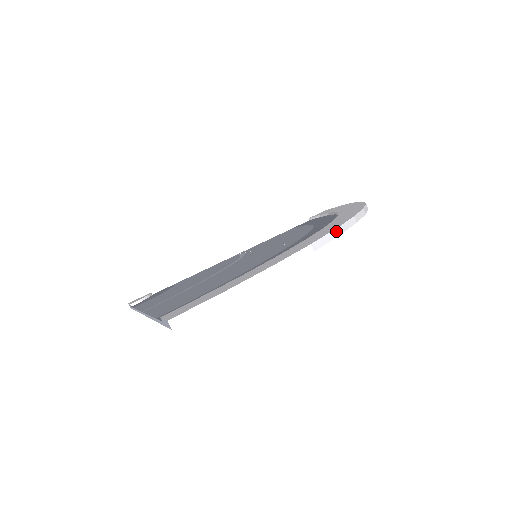
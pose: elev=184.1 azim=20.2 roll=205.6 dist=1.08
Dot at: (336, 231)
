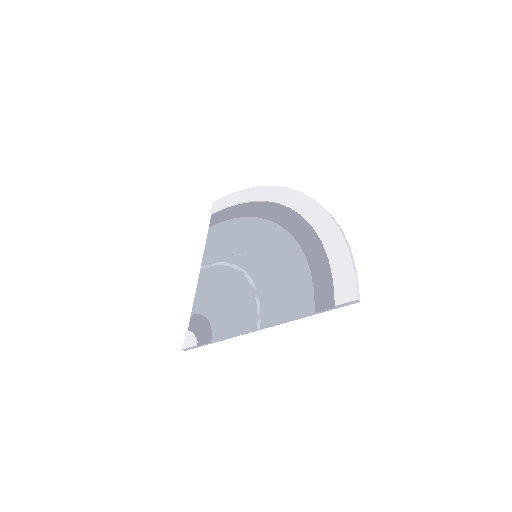
Dot at: occluded
